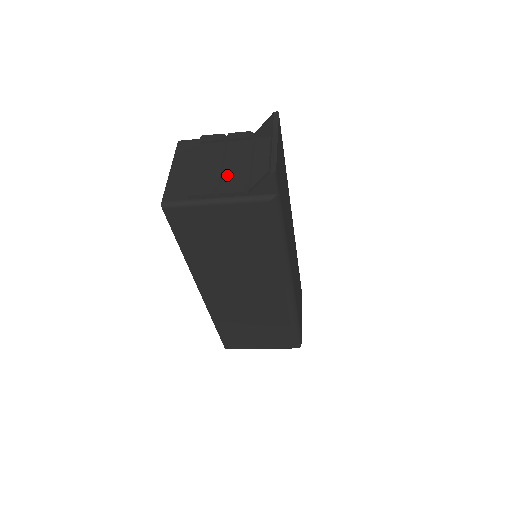
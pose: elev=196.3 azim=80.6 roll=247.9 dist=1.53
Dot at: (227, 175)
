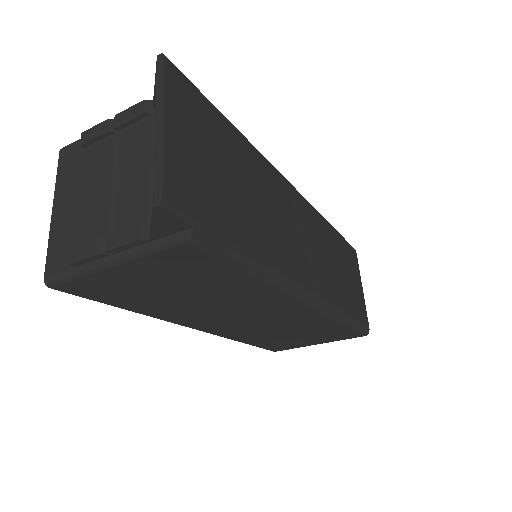
Dot at: (121, 203)
